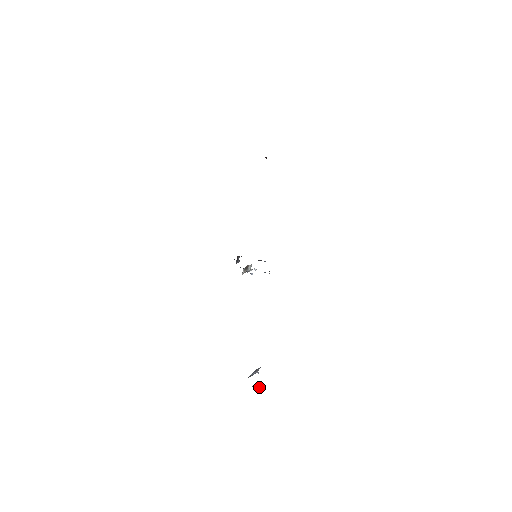
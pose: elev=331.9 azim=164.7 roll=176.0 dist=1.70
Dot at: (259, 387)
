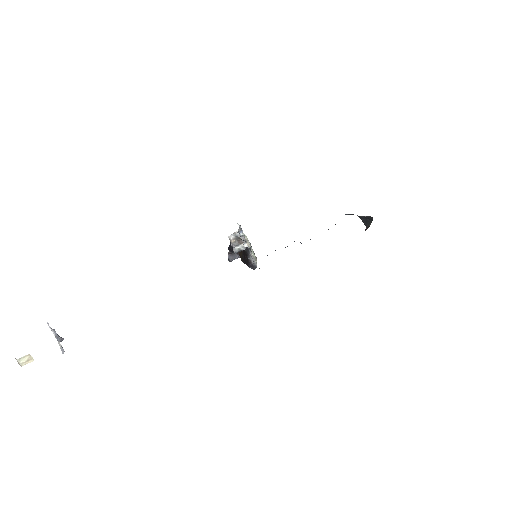
Dot at: (28, 359)
